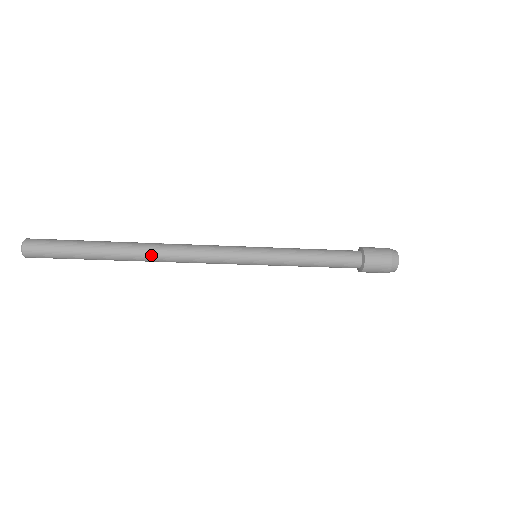
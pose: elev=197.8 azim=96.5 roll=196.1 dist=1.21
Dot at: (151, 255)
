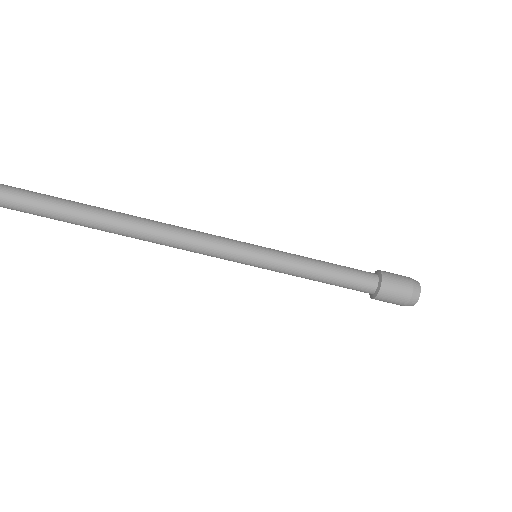
Dot at: (136, 225)
